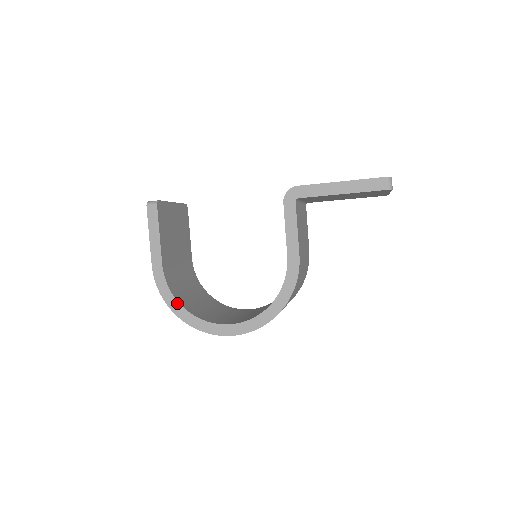
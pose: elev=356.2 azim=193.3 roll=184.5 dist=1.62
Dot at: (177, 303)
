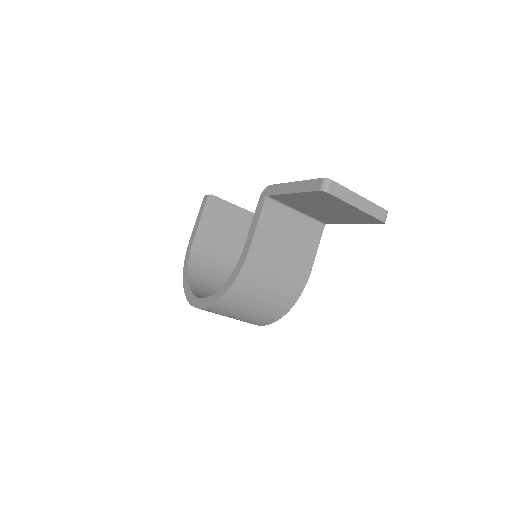
Dot at: (187, 273)
